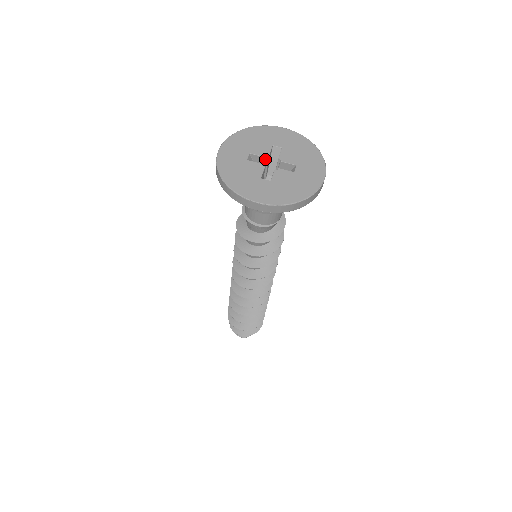
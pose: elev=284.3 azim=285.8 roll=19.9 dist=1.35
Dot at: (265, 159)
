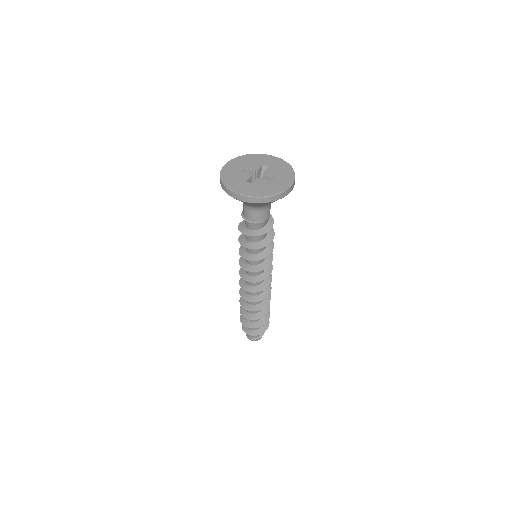
Dot at: (255, 172)
